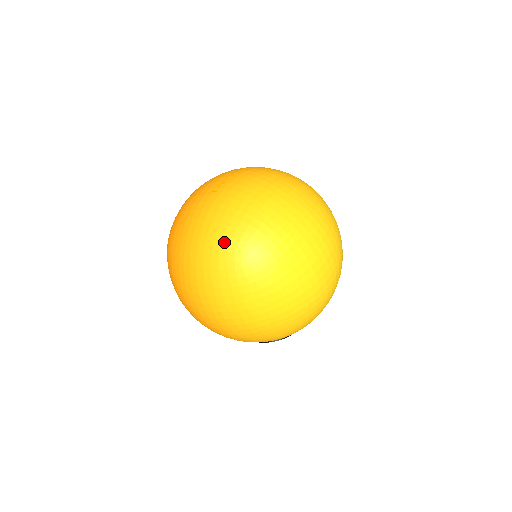
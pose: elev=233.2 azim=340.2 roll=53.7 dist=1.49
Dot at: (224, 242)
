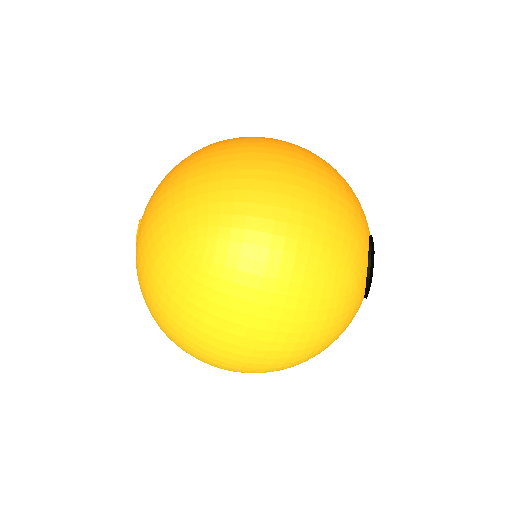
Dot at: occluded
